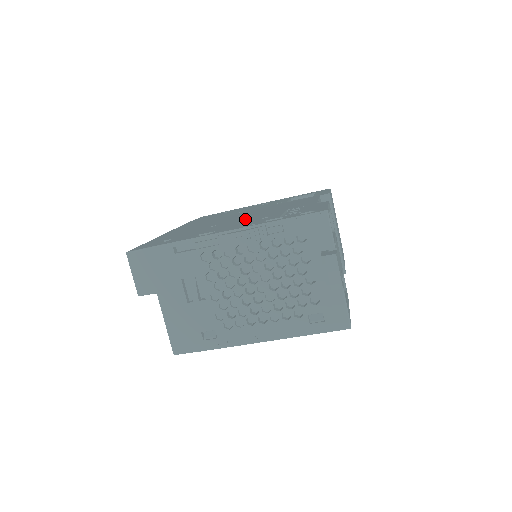
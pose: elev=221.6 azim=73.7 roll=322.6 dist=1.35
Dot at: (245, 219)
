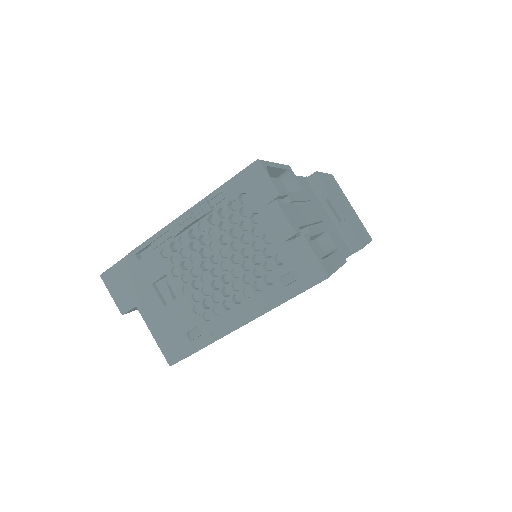
Dot at: occluded
